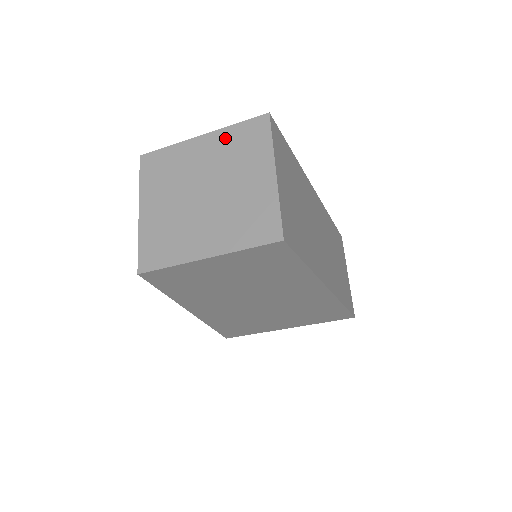
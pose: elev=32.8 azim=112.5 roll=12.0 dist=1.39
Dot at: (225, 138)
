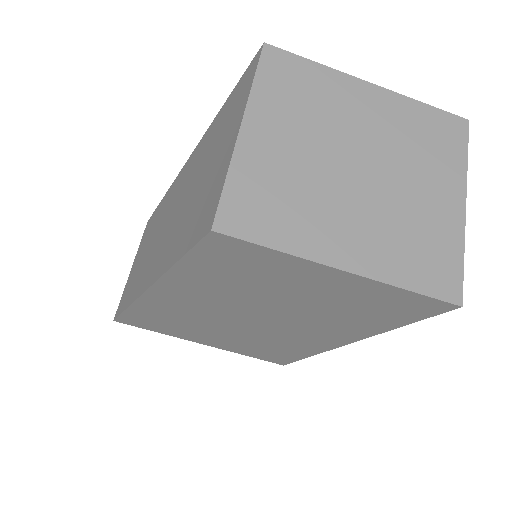
Dot at: (405, 111)
